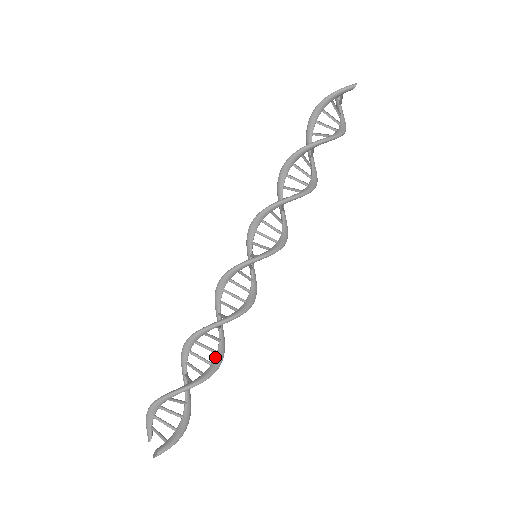
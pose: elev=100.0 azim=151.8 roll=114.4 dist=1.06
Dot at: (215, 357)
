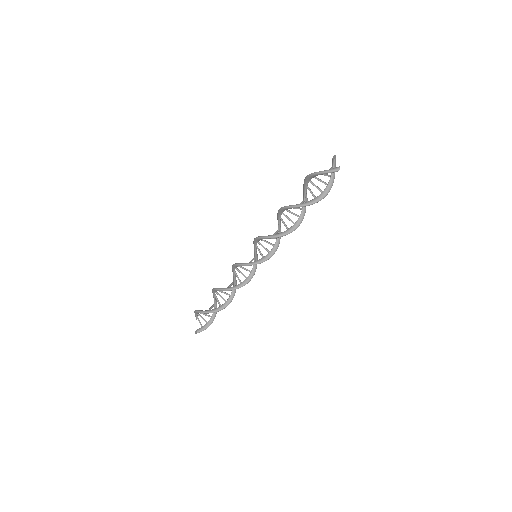
Dot at: (229, 298)
